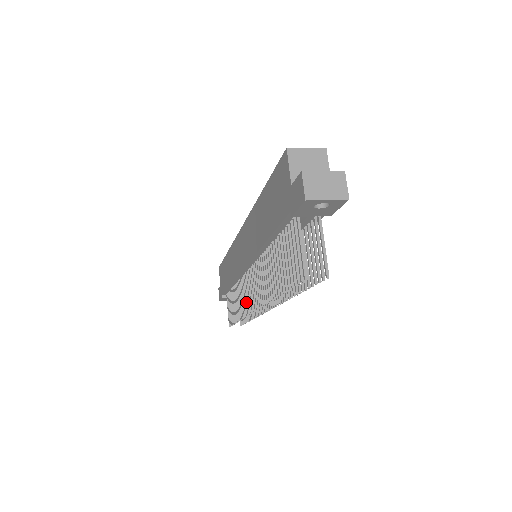
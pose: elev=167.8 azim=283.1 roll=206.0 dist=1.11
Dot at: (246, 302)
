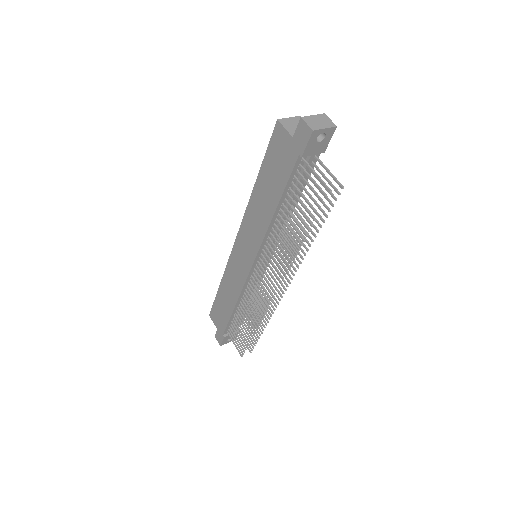
Dot at: occluded
